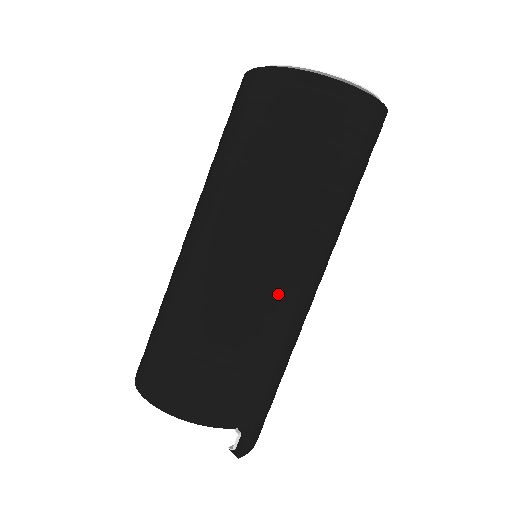
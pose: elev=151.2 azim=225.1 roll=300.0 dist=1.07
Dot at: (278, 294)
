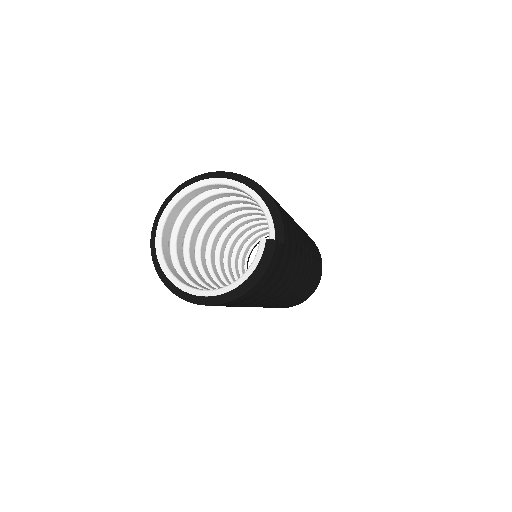
Dot at: occluded
